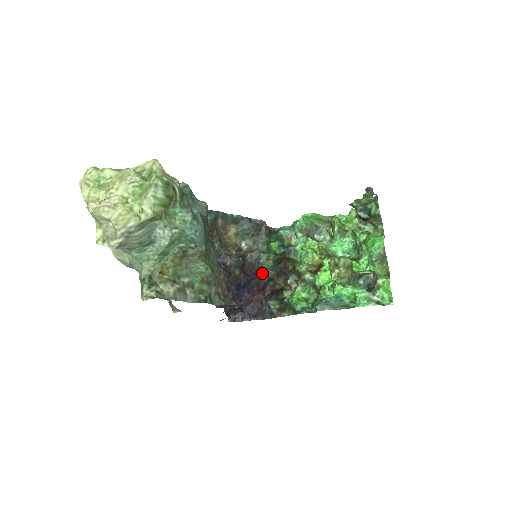
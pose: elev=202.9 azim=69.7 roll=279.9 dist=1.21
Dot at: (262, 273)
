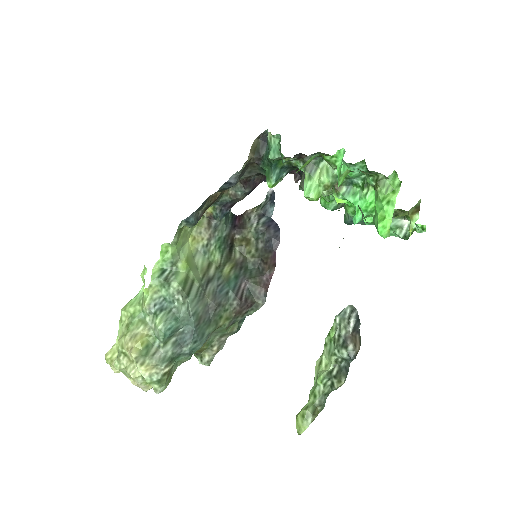
Dot at: occluded
